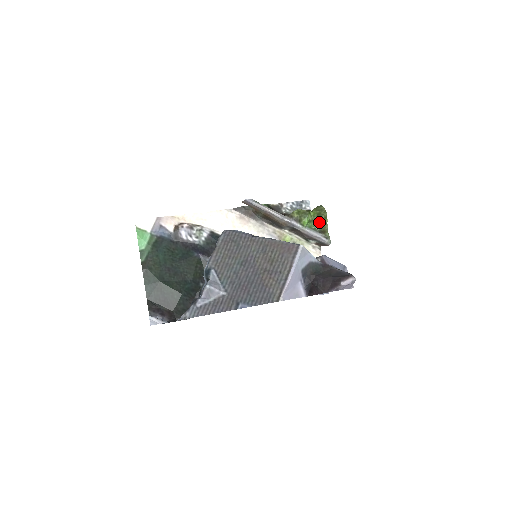
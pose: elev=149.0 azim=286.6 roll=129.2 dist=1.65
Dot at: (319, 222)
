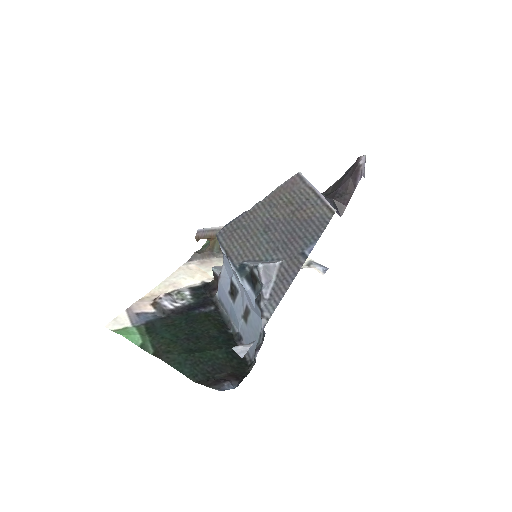
Dot at: occluded
